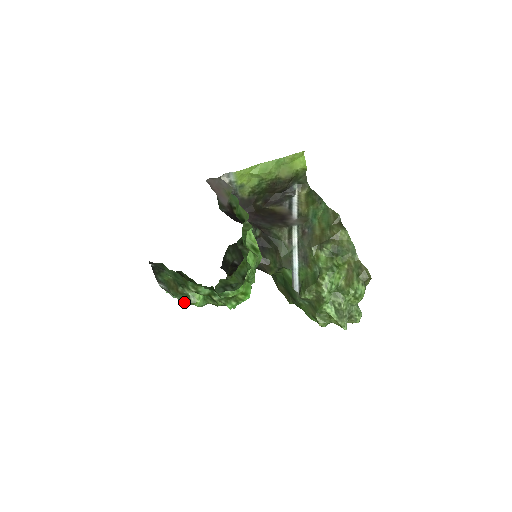
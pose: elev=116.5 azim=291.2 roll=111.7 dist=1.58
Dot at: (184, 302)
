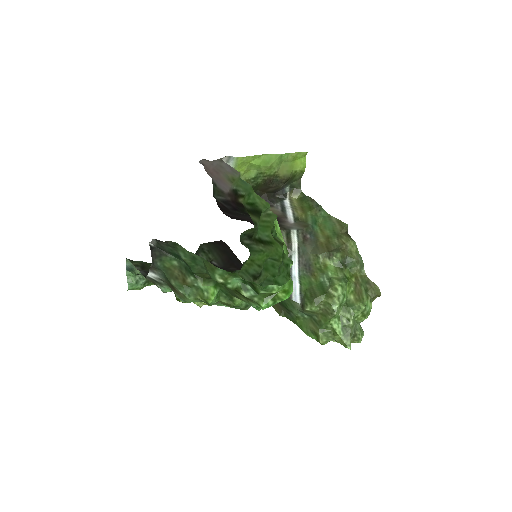
Dot at: (191, 297)
